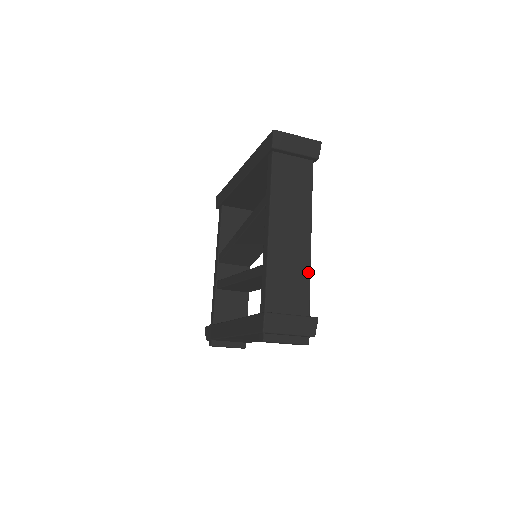
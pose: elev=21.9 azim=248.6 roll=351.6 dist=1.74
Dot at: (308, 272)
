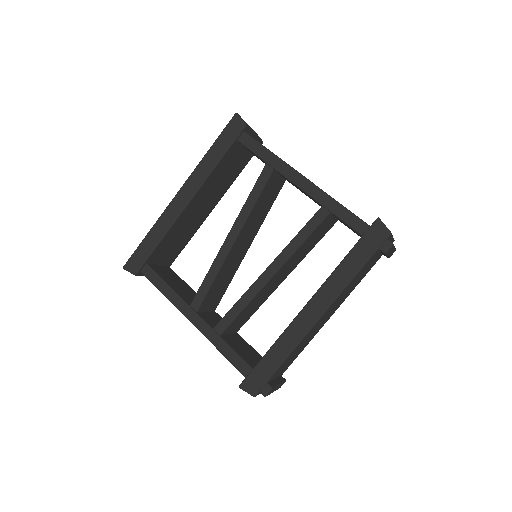
Dot at: occluded
